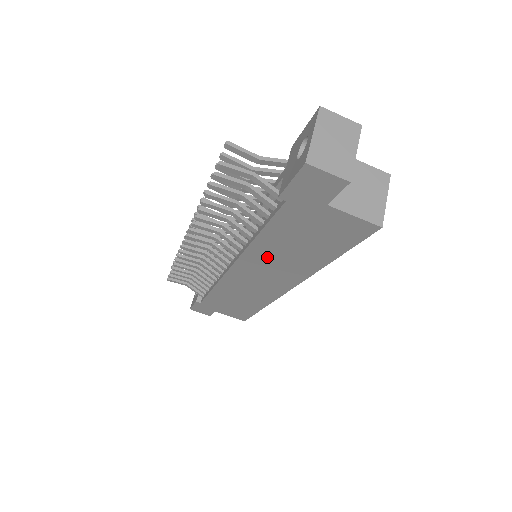
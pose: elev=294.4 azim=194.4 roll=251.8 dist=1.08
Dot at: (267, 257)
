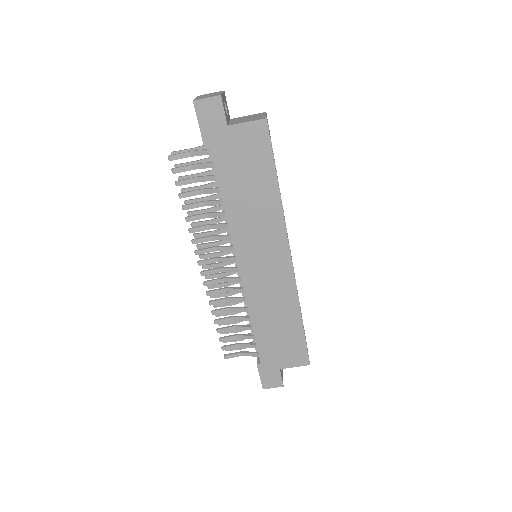
Dot at: (245, 223)
